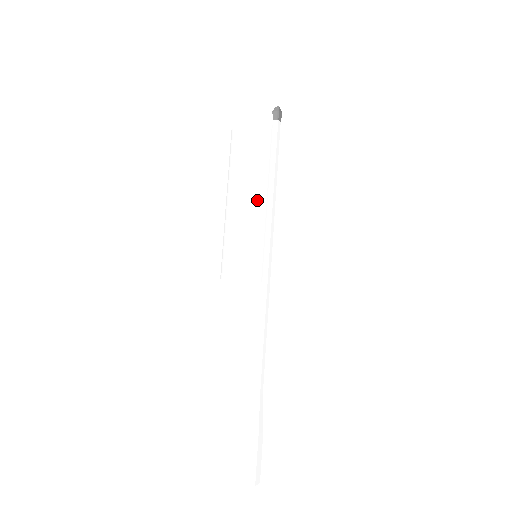
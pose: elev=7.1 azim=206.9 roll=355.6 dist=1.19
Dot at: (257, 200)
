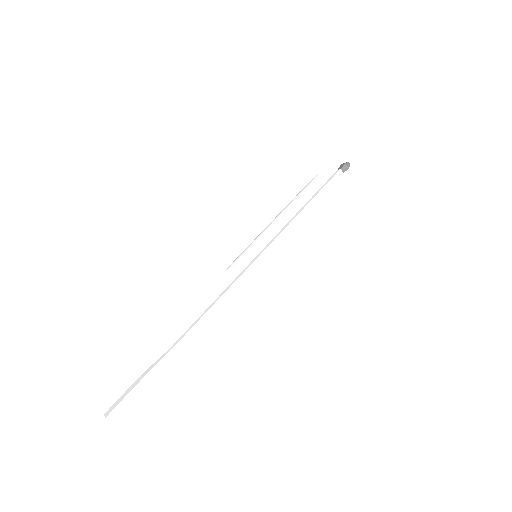
Dot at: occluded
